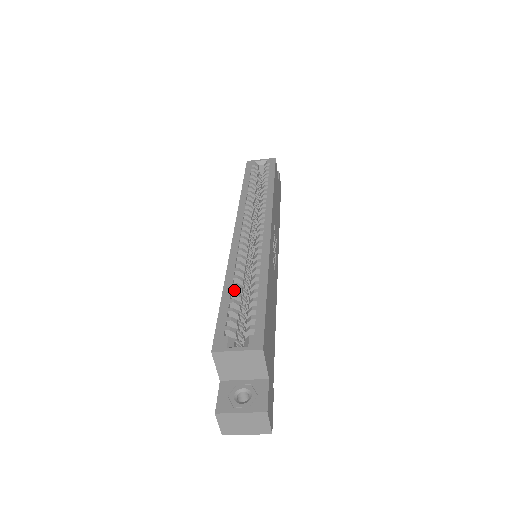
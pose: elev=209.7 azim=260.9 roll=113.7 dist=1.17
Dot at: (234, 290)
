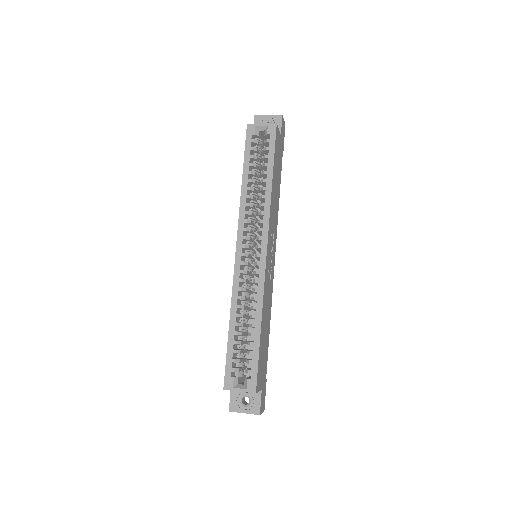
Dot at: (237, 326)
